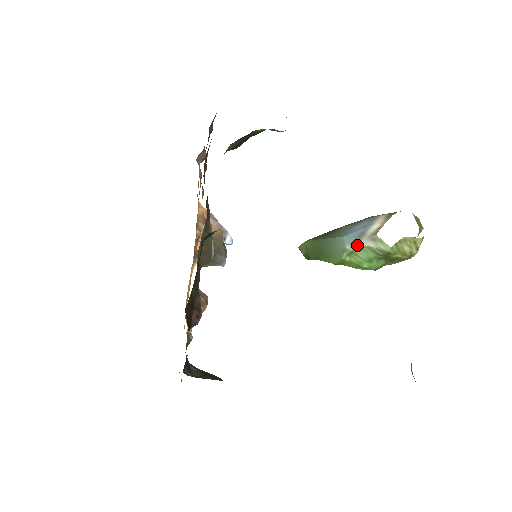
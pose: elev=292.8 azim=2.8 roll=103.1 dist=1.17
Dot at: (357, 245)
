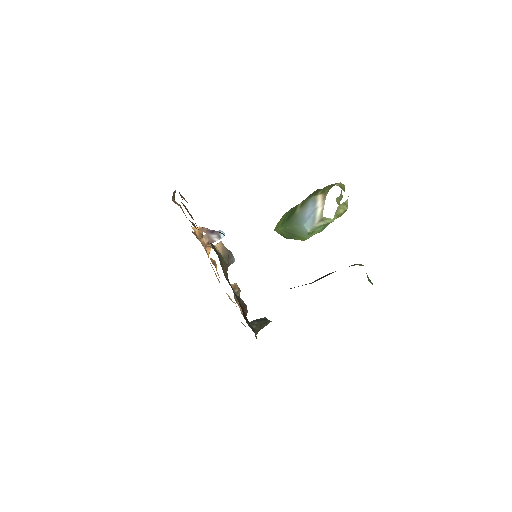
Dot at: (314, 228)
